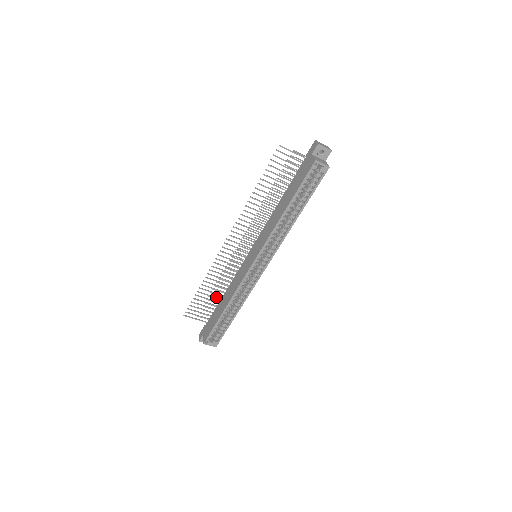
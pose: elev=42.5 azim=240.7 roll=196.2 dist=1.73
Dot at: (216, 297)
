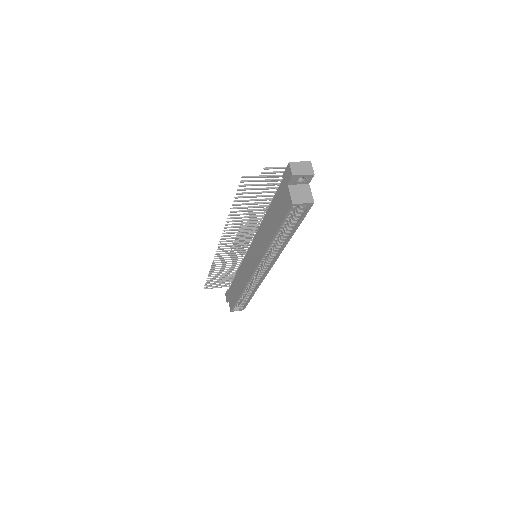
Dot at: (229, 274)
